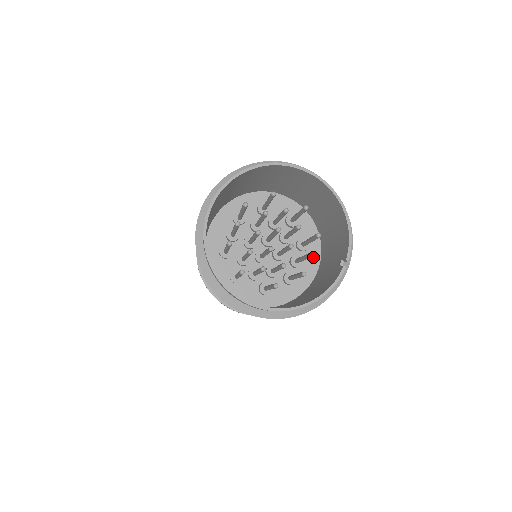
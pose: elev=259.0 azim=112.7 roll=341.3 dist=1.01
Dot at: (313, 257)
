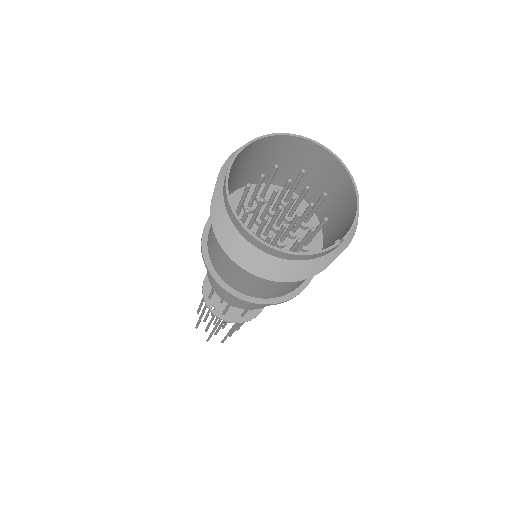
Dot at: occluded
